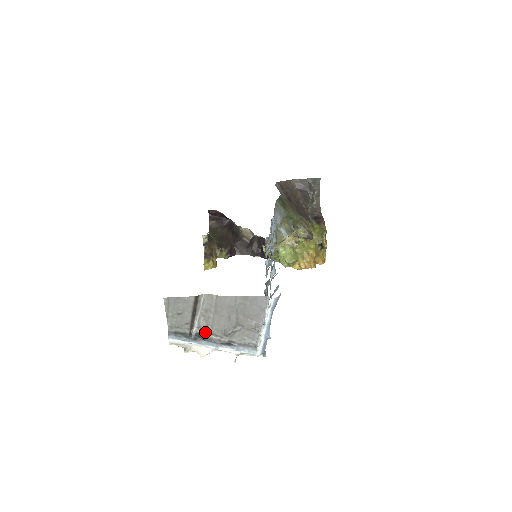
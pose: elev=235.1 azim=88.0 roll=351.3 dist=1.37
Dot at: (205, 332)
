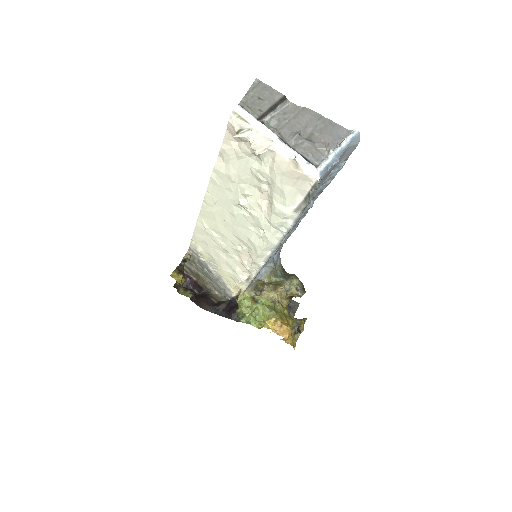
Dot at: (271, 130)
